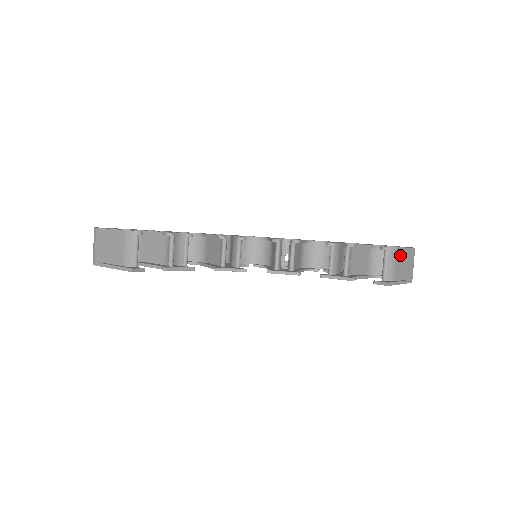
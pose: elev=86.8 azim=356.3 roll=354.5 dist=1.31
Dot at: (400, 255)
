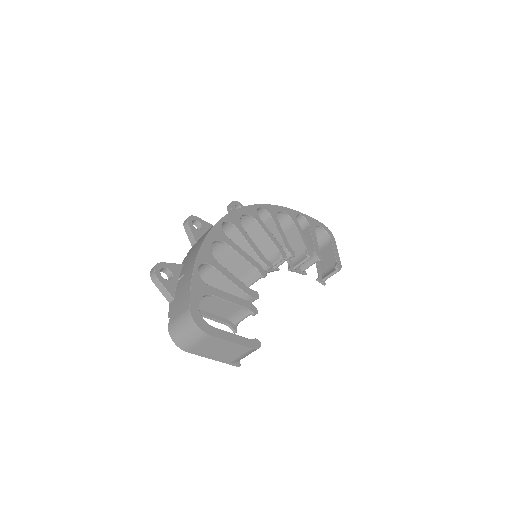
Dot at: occluded
